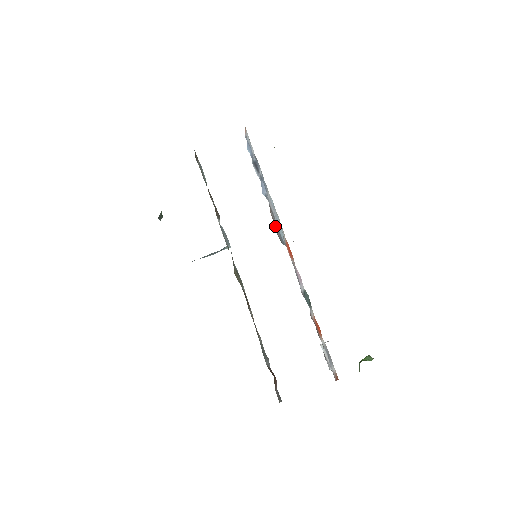
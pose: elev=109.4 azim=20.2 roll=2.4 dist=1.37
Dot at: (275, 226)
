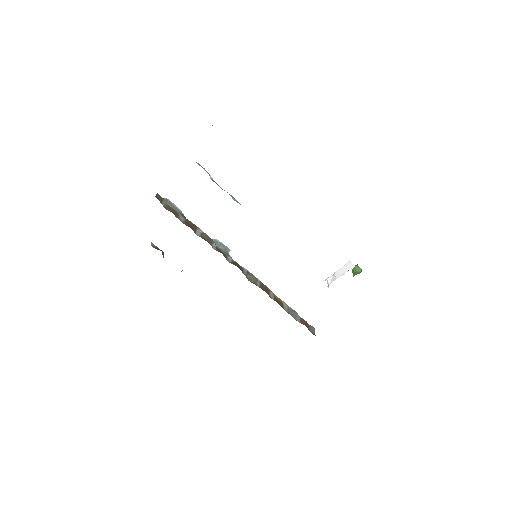
Dot at: occluded
